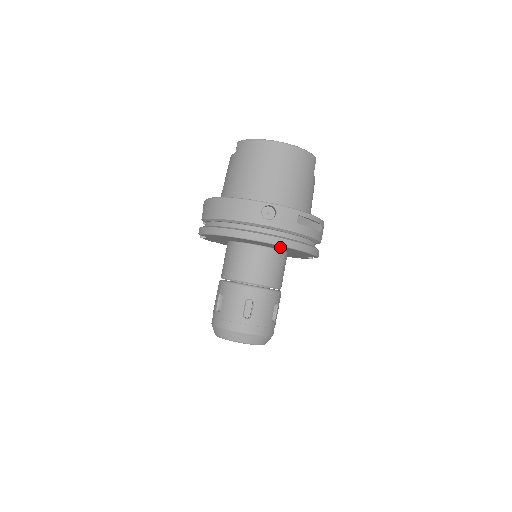
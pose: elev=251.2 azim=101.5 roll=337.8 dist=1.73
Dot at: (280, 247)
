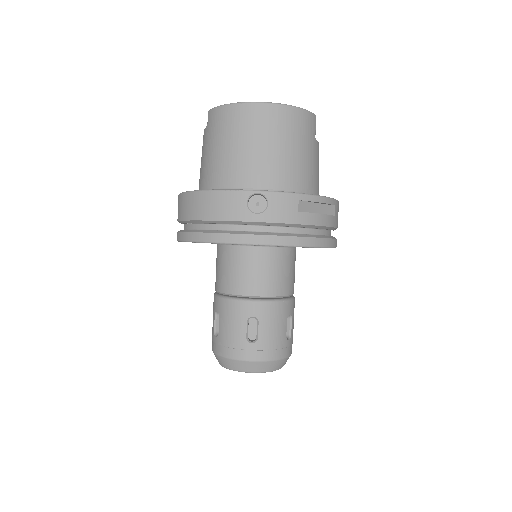
Dot at: occluded
